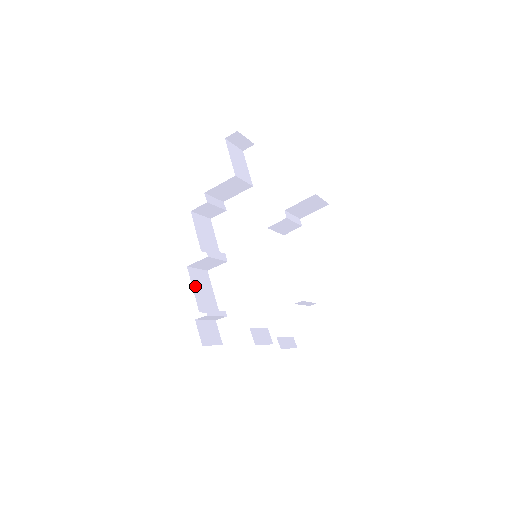
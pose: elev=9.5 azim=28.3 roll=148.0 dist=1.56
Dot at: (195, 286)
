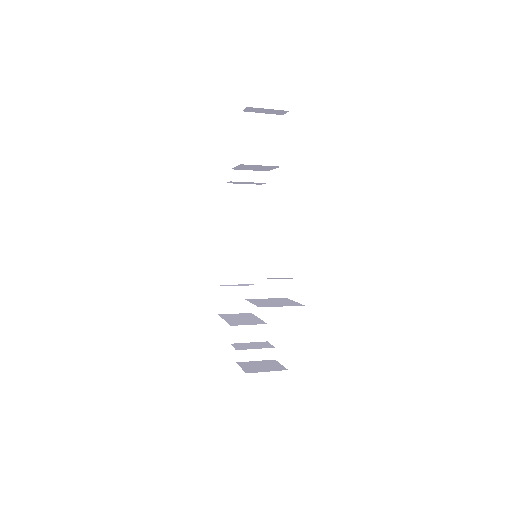
Dot at: (225, 257)
